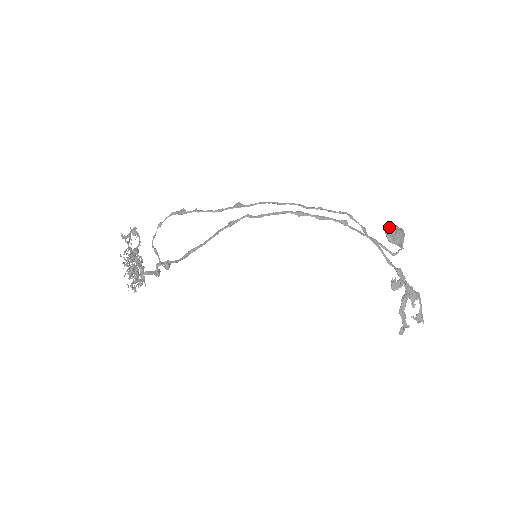
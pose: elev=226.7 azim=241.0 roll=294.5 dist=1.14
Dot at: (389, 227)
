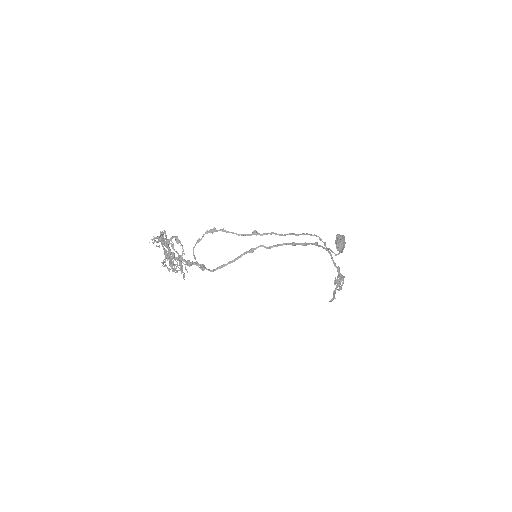
Dot at: (337, 235)
